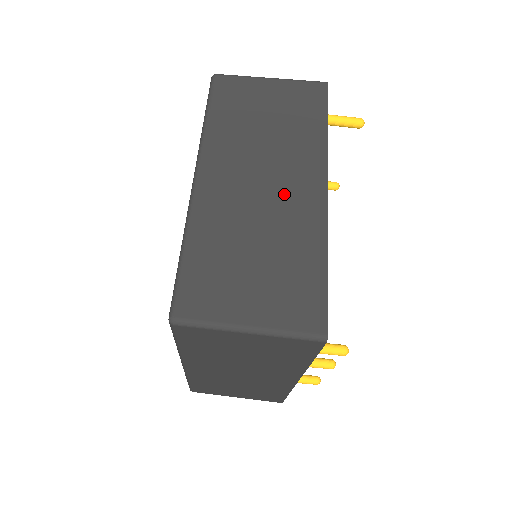
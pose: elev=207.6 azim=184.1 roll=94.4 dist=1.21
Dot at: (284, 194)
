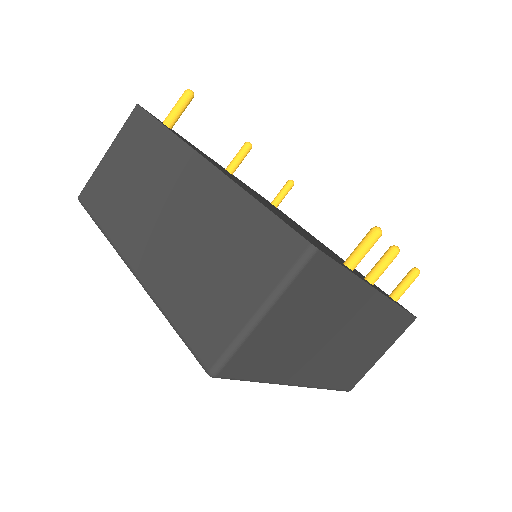
Dot at: (186, 202)
